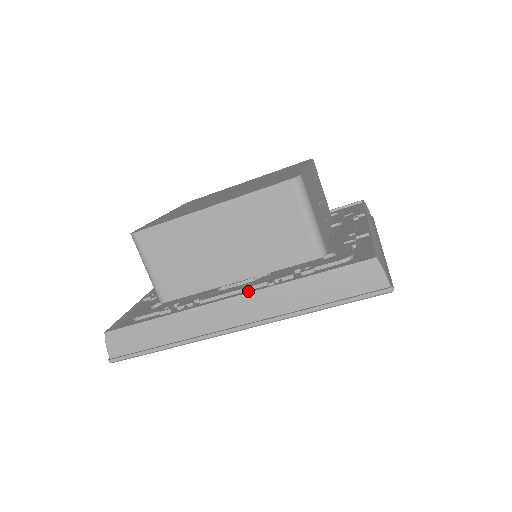
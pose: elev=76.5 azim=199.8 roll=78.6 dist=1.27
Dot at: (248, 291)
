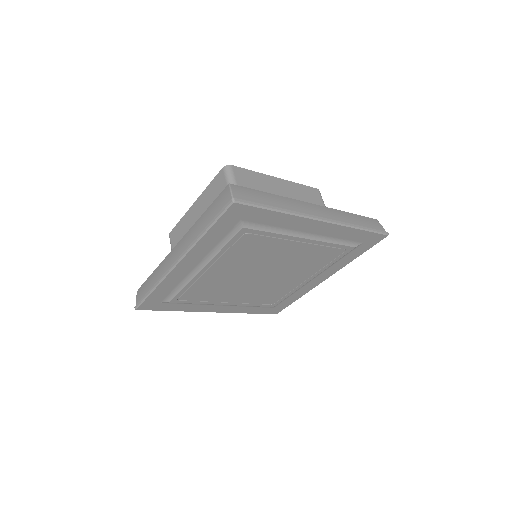
Dot at: occluded
